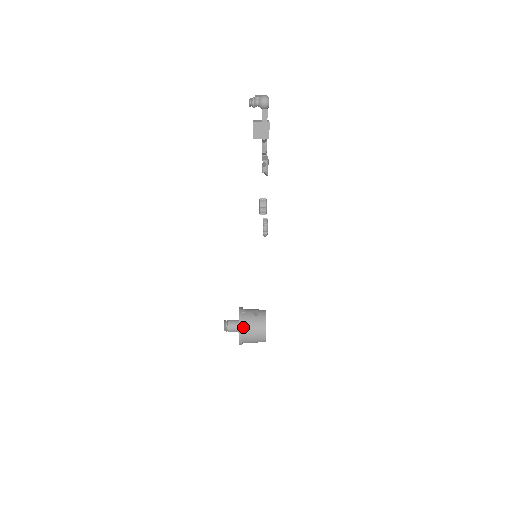
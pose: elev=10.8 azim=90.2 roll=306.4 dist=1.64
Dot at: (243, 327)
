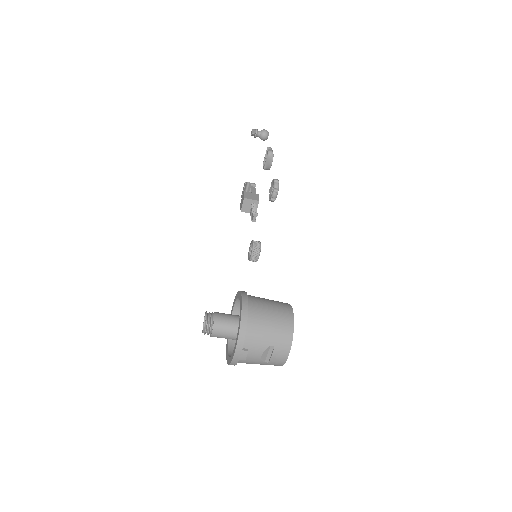
Dot at: (248, 295)
